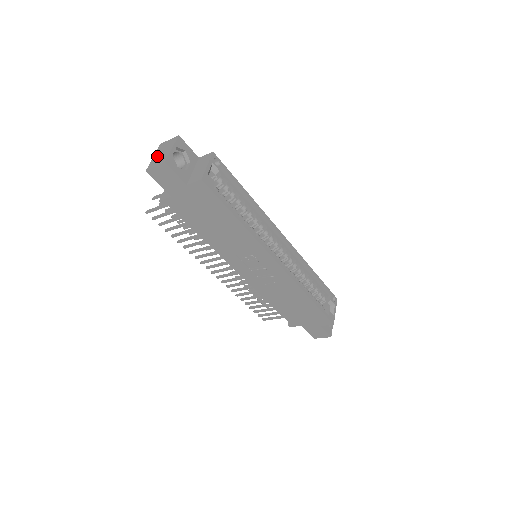
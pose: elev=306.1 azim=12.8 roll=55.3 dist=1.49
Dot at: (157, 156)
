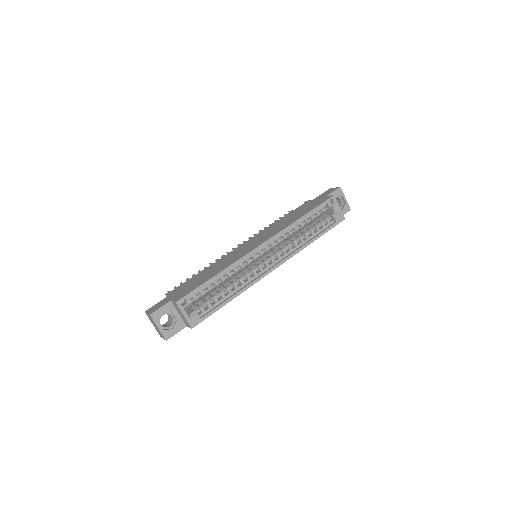
Dot at: (155, 327)
